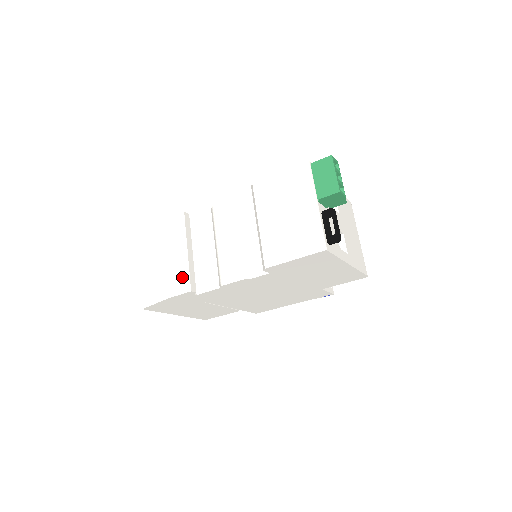
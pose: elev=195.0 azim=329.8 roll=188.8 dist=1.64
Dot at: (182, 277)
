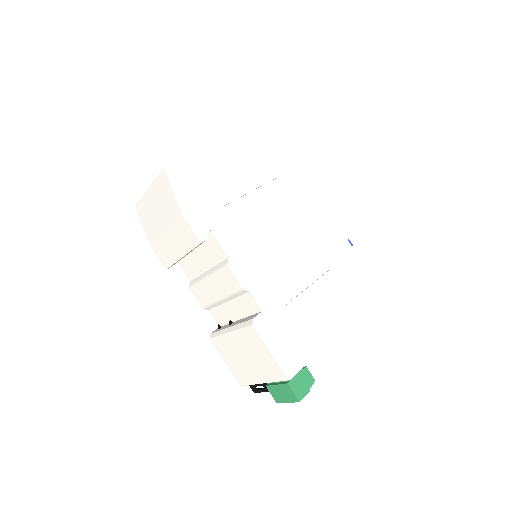
Dot at: (166, 258)
